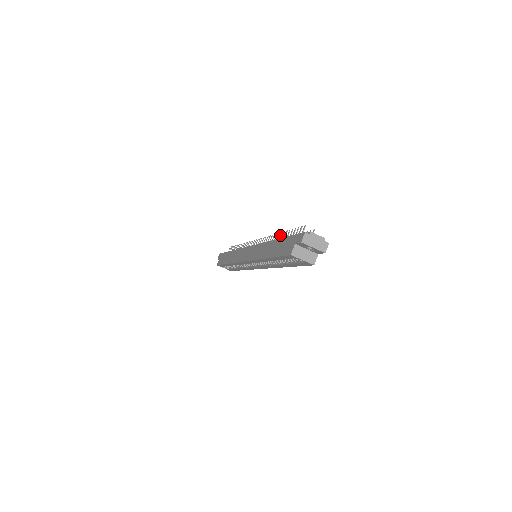
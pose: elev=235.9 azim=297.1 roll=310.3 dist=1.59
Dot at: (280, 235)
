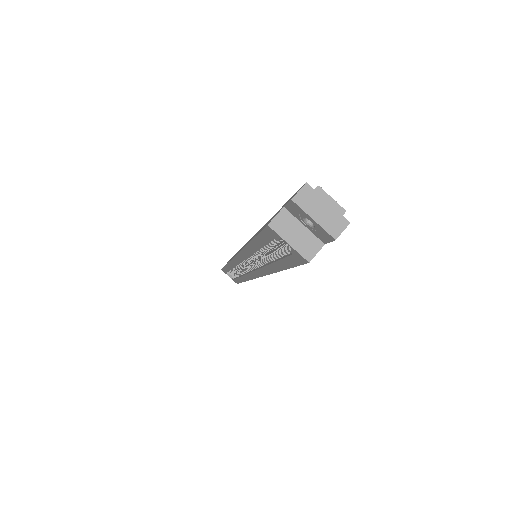
Dot at: occluded
